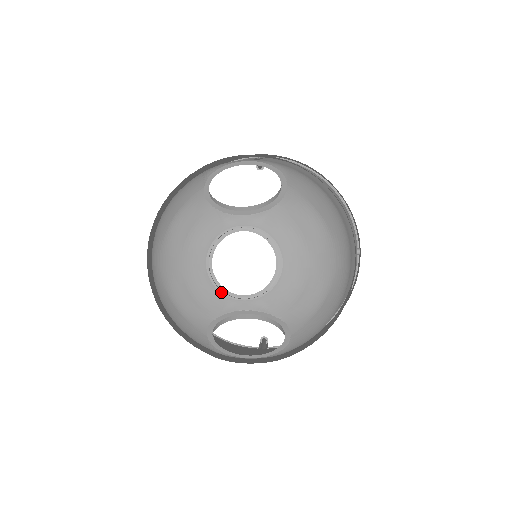
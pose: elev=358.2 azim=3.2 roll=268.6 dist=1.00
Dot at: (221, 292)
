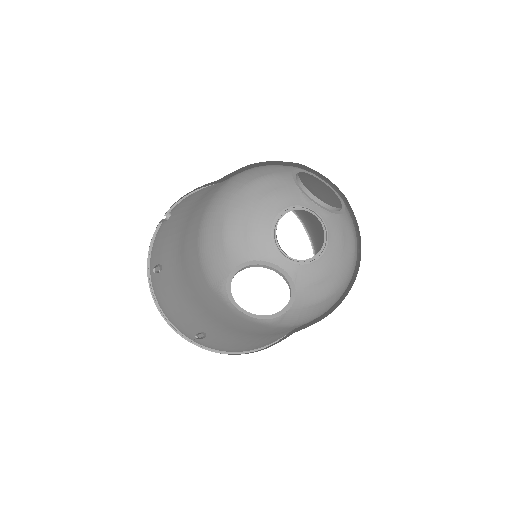
Dot at: (273, 243)
